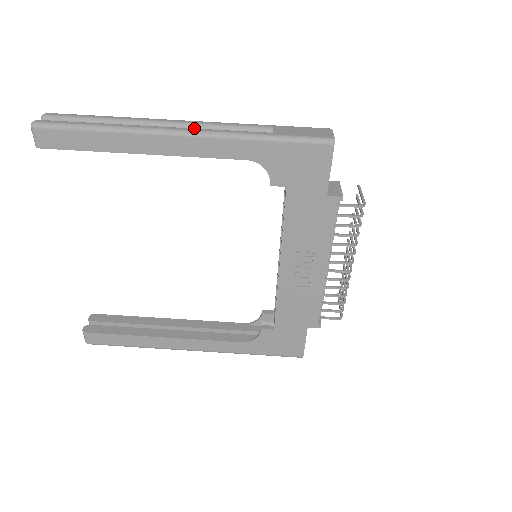
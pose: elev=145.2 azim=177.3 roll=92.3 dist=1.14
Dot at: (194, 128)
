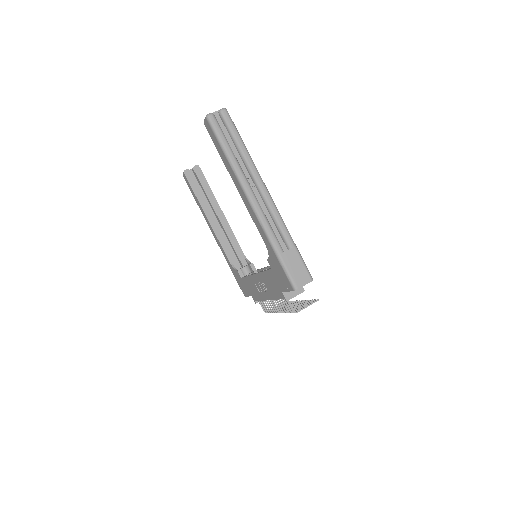
Dot at: (265, 203)
